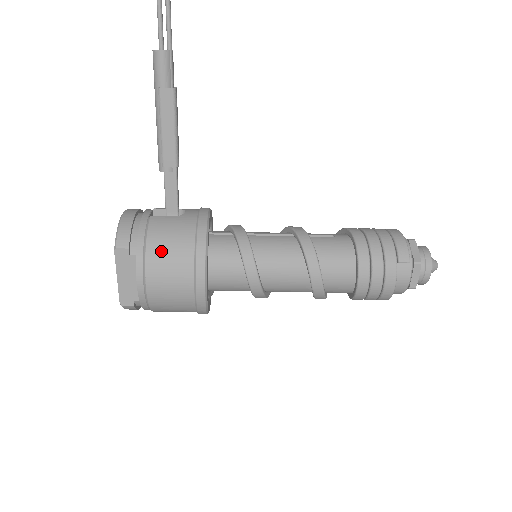
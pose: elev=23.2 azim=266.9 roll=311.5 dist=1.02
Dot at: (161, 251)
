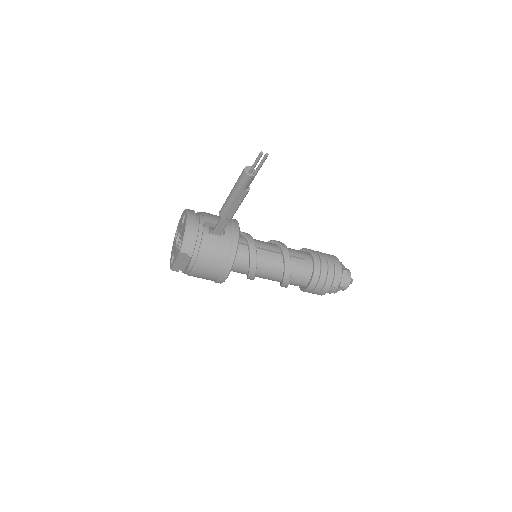
Dot at: (207, 260)
